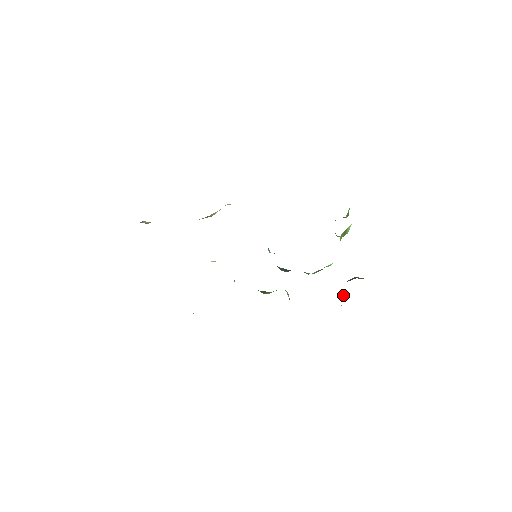
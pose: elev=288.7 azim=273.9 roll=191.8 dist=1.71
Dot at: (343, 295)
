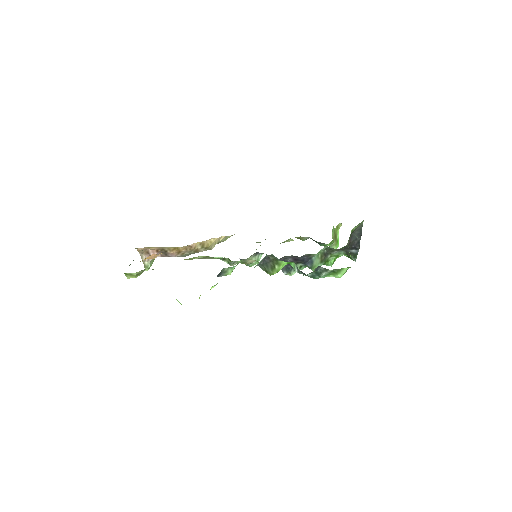
Dot at: (350, 255)
